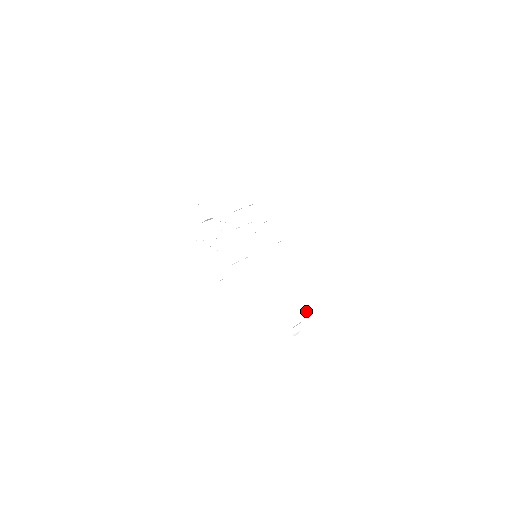
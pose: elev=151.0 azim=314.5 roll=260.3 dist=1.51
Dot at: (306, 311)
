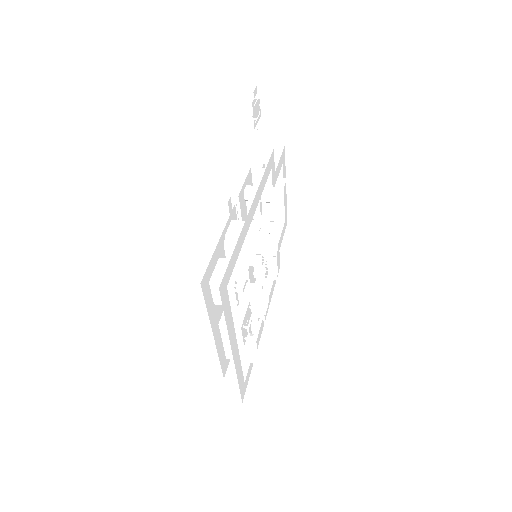
Dot at: (223, 330)
